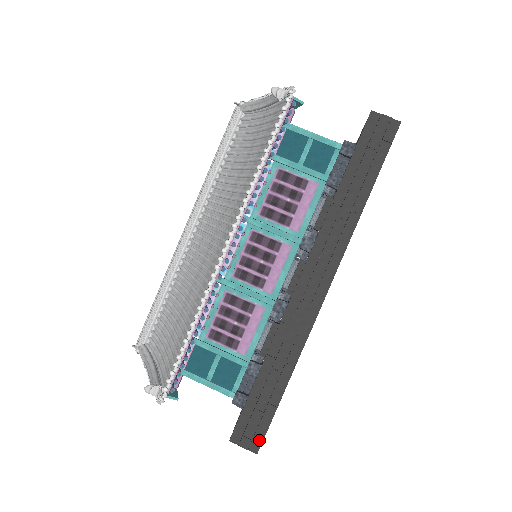
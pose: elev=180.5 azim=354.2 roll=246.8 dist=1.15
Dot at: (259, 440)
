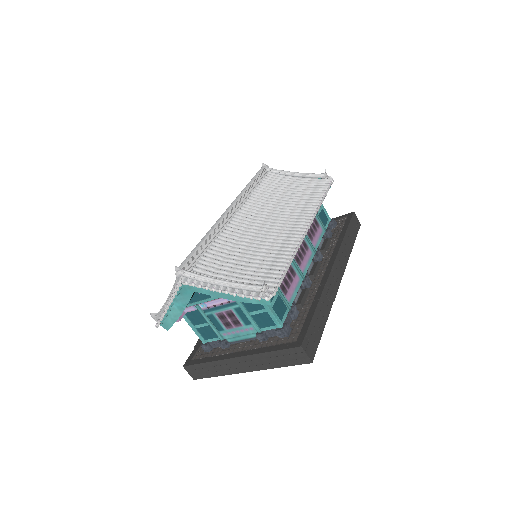
Dot at: (314, 353)
